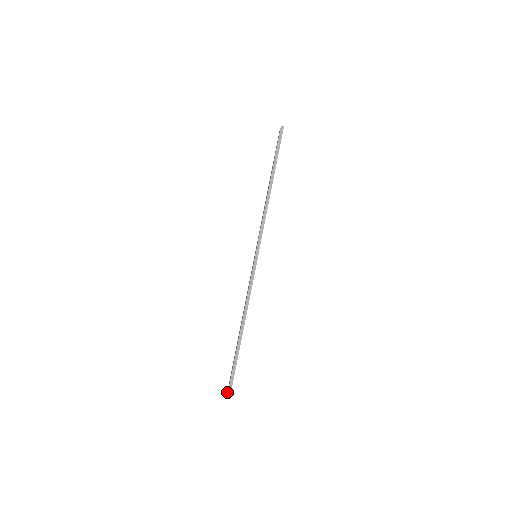
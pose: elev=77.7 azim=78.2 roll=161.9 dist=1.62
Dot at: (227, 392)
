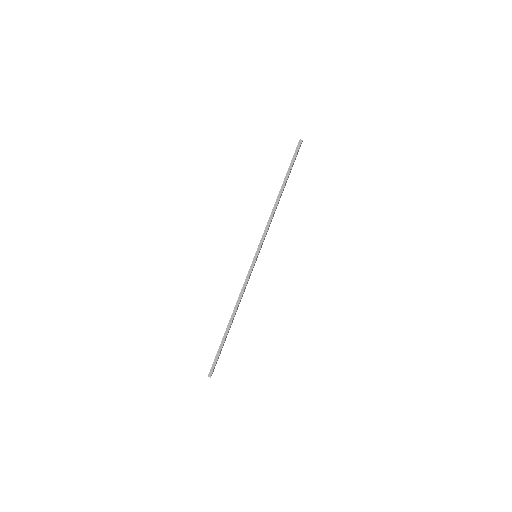
Dot at: occluded
